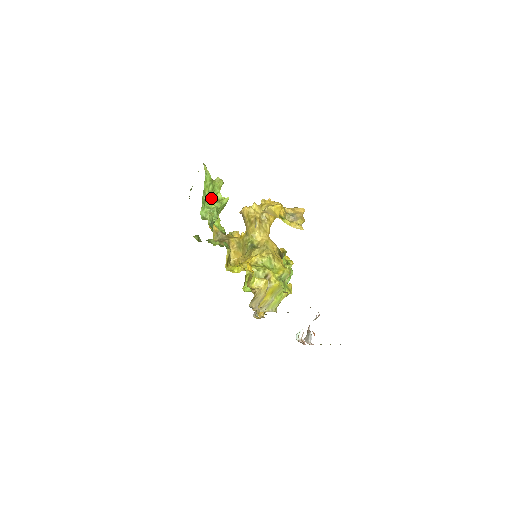
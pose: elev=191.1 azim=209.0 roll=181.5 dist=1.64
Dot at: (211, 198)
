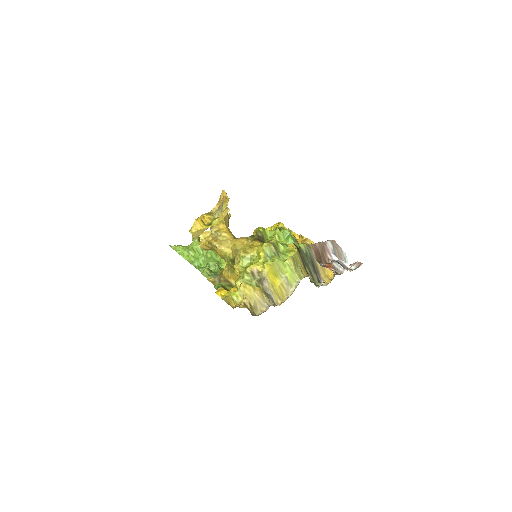
Dot at: (201, 257)
